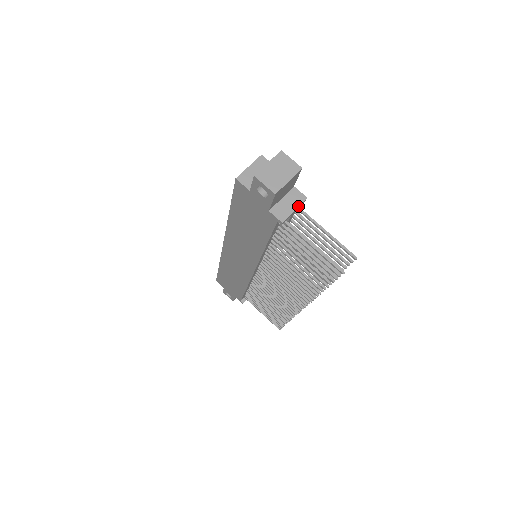
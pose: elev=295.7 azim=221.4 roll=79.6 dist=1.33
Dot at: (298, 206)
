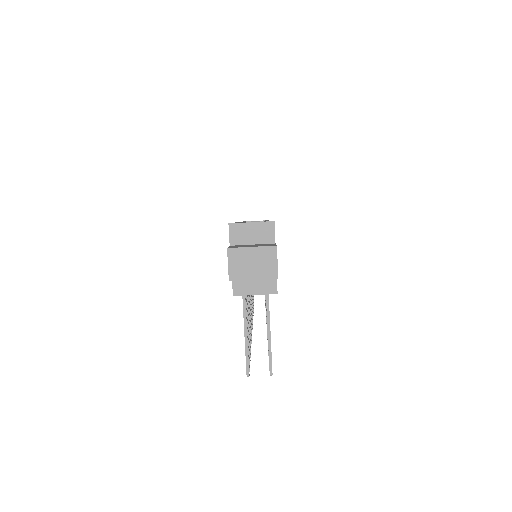
Dot at: (262, 294)
